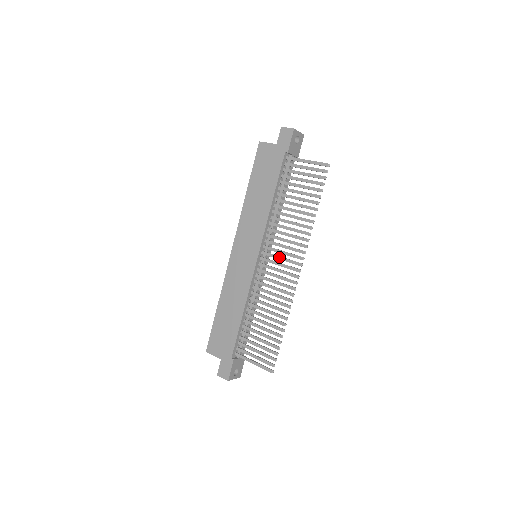
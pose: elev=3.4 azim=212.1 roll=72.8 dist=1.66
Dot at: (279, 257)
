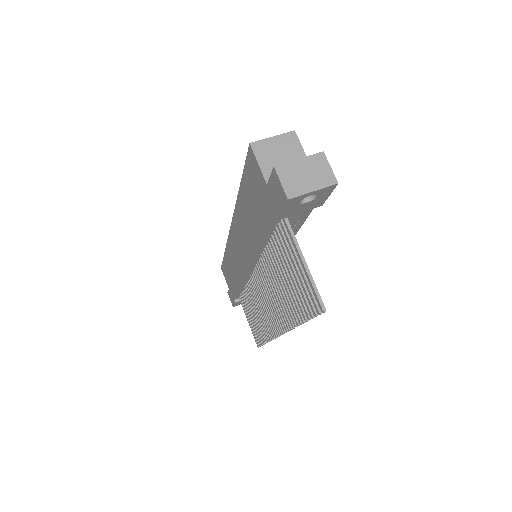
Dot at: (266, 297)
